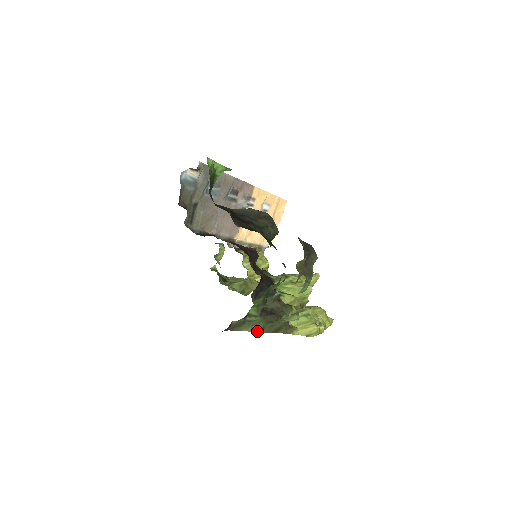
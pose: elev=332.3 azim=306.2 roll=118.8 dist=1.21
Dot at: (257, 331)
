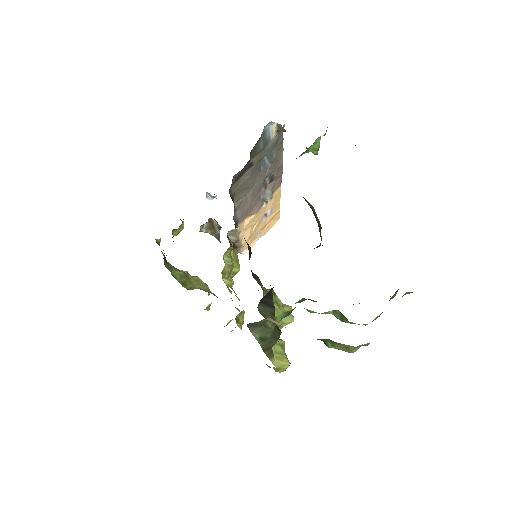
Dot at: (259, 340)
